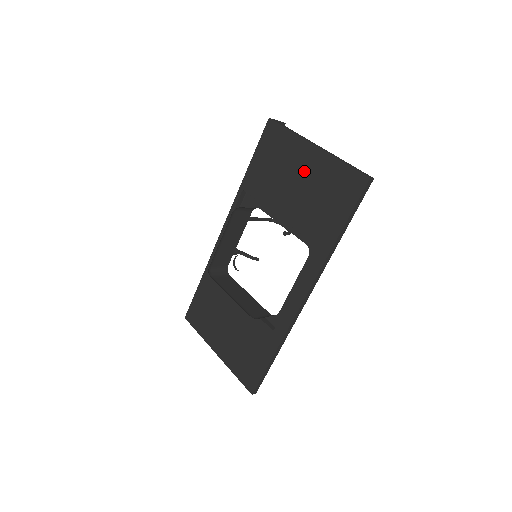
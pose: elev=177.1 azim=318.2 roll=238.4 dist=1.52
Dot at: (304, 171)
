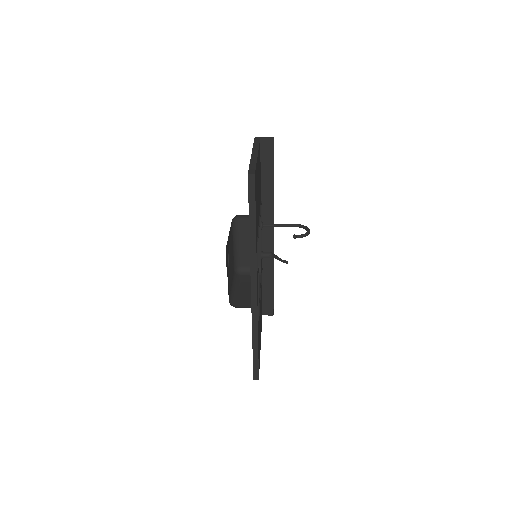
Dot at: occluded
